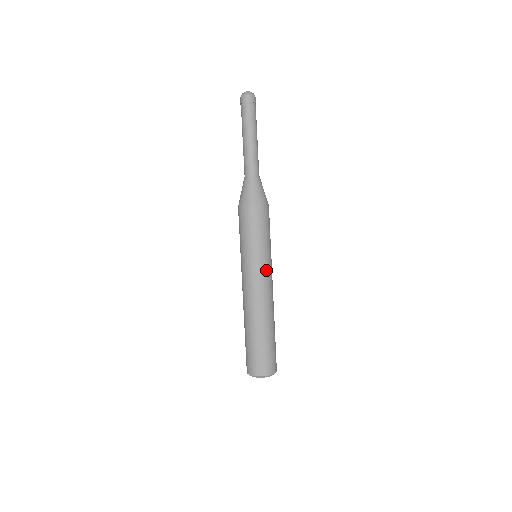
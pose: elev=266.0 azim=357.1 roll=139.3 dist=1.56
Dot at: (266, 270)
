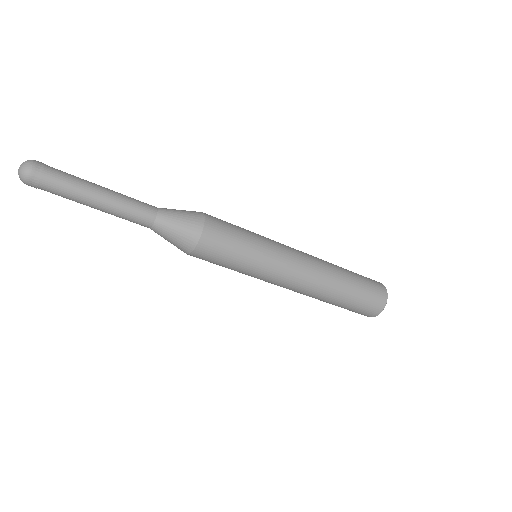
Dot at: (283, 255)
